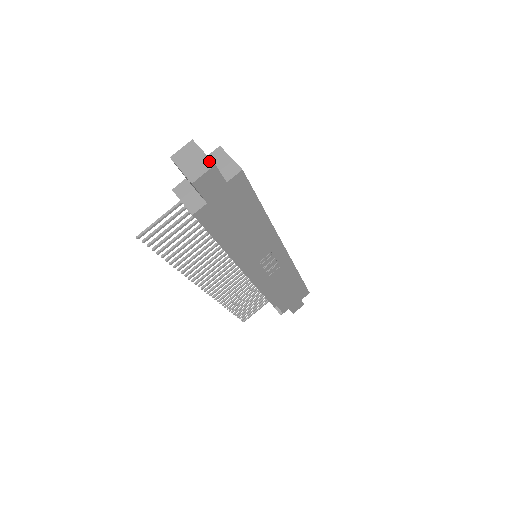
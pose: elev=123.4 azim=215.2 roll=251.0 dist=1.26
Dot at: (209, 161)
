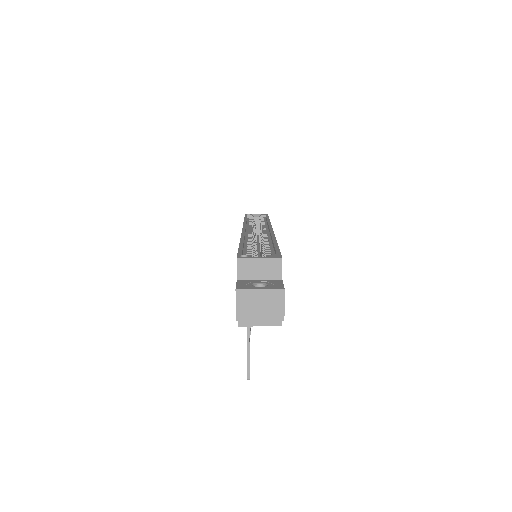
Dot at: (276, 291)
